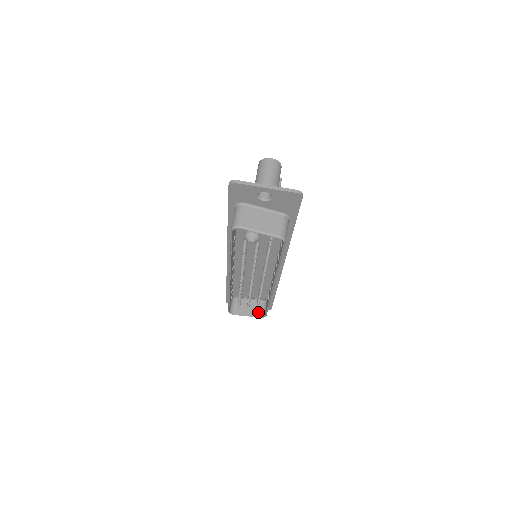
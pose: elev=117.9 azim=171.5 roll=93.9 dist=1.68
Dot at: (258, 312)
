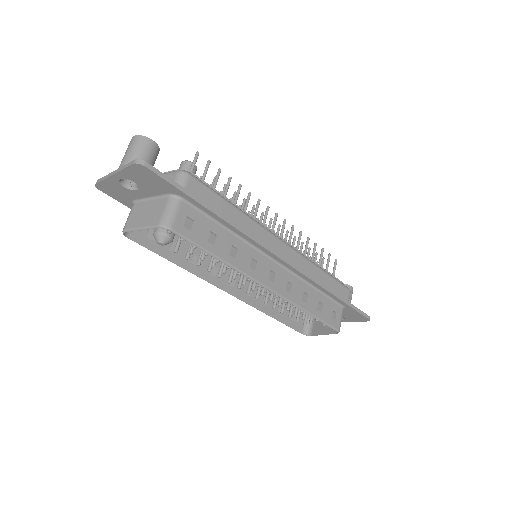
Dot at: occluded
